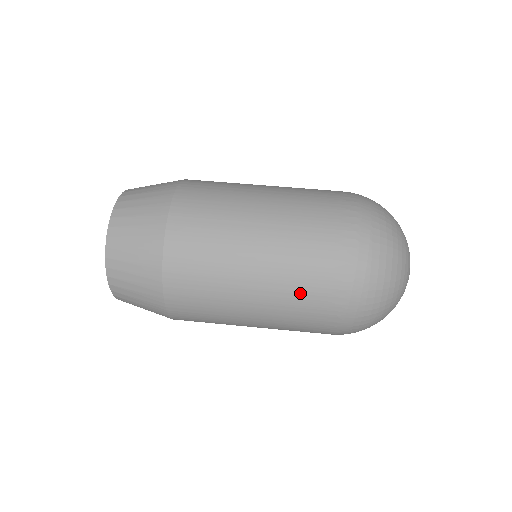
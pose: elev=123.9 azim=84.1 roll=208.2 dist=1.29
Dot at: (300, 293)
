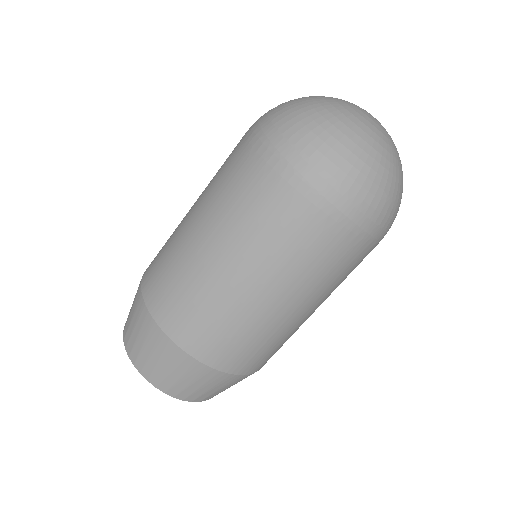
Dot at: (295, 253)
